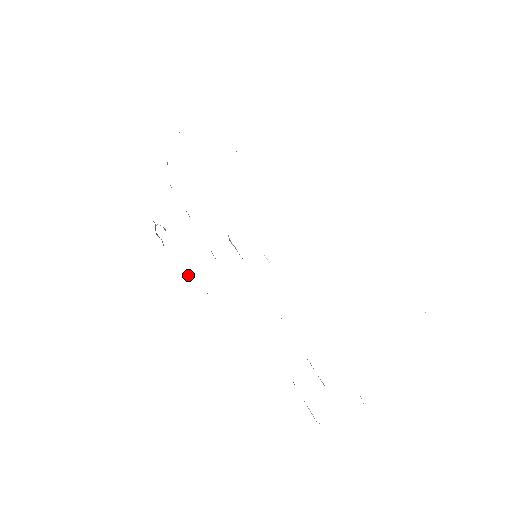
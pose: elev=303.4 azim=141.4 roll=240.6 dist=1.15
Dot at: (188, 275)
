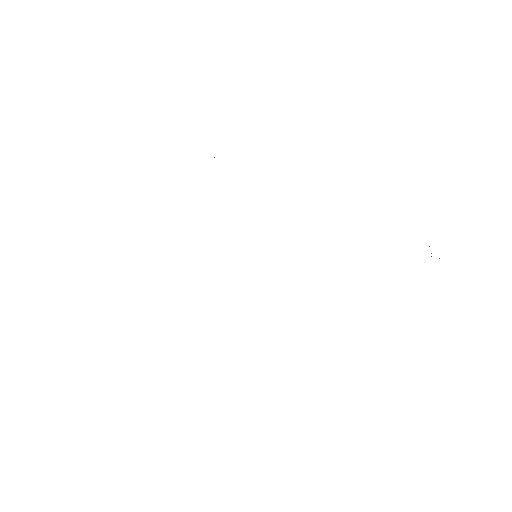
Dot at: occluded
